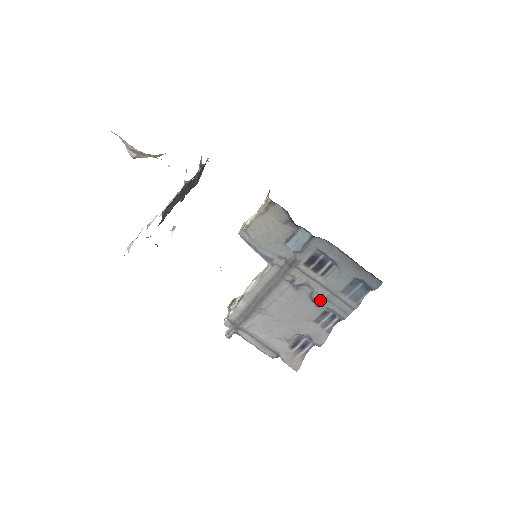
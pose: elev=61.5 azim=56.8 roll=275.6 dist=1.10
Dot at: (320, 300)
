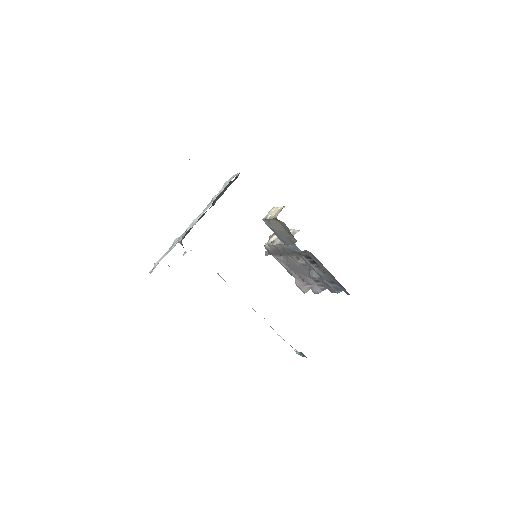
Dot at: (313, 278)
